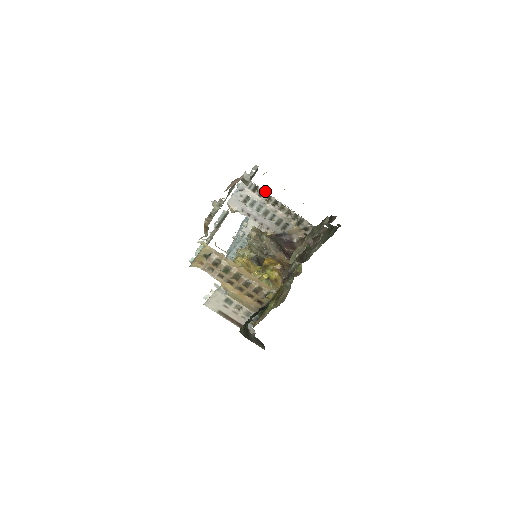
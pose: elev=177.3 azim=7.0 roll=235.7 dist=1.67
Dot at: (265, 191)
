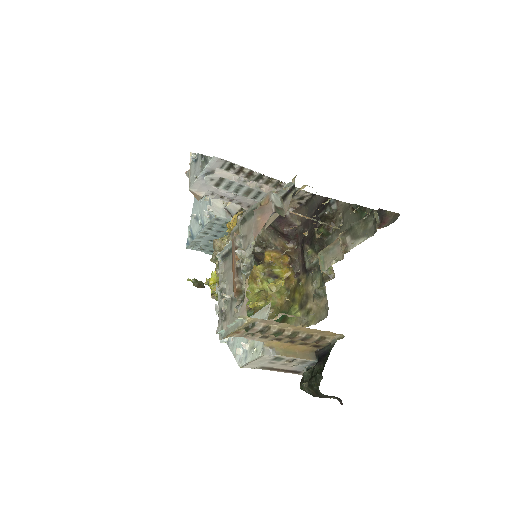
Dot at: (246, 168)
